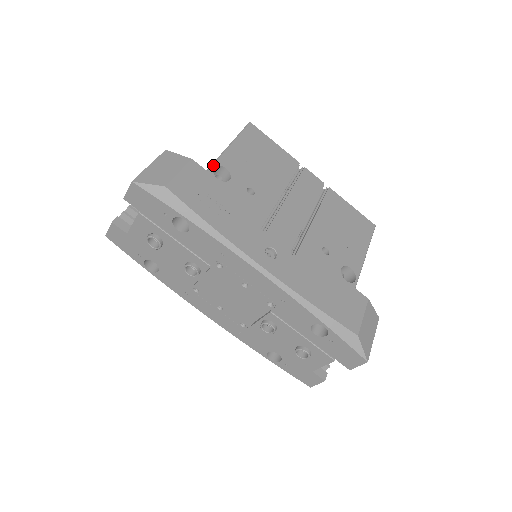
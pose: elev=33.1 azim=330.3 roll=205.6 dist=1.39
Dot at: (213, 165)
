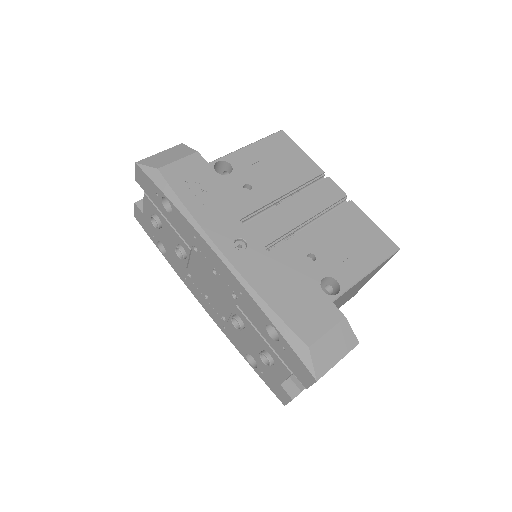
Dot at: (218, 159)
